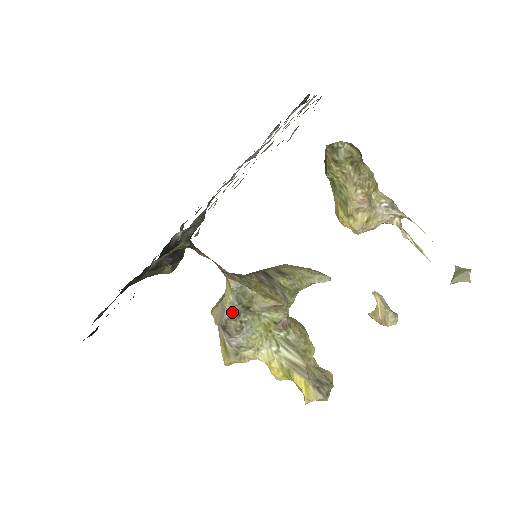
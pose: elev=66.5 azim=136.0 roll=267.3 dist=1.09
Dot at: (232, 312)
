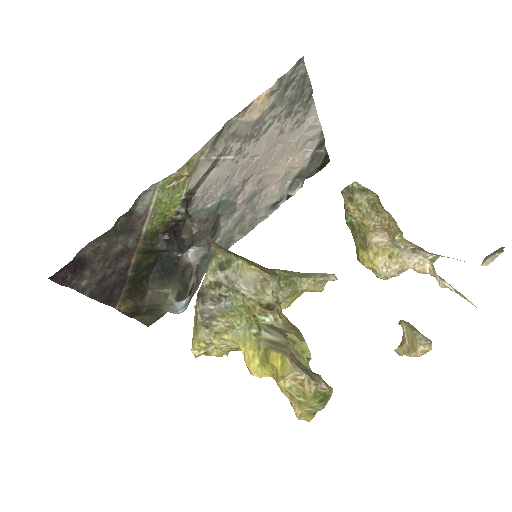
Dot at: (212, 280)
